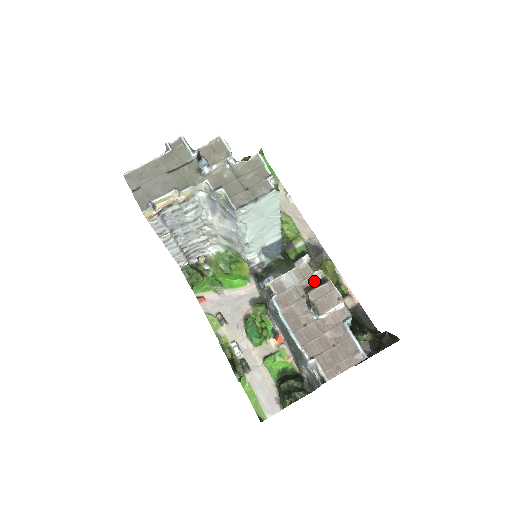
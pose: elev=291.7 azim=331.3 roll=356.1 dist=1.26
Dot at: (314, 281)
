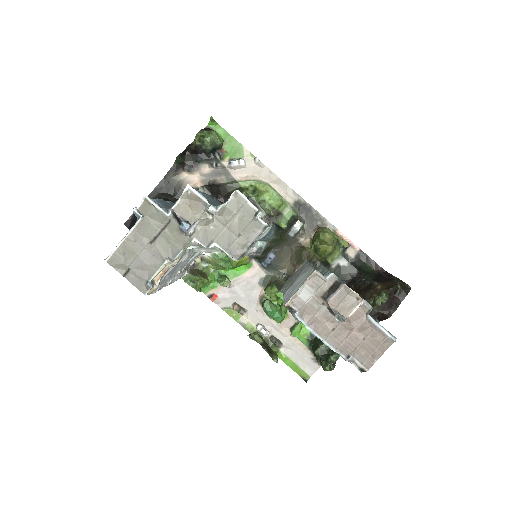
Dot at: (328, 286)
